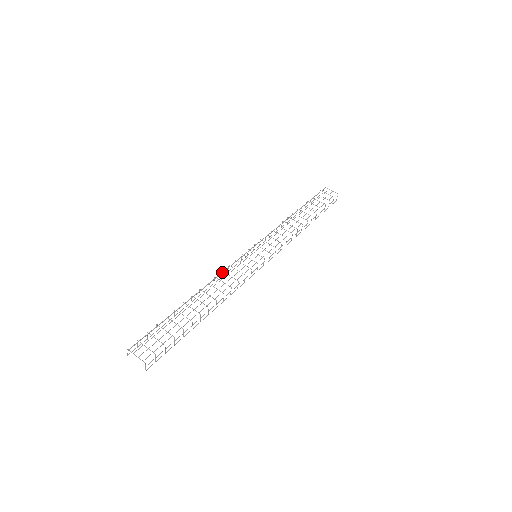
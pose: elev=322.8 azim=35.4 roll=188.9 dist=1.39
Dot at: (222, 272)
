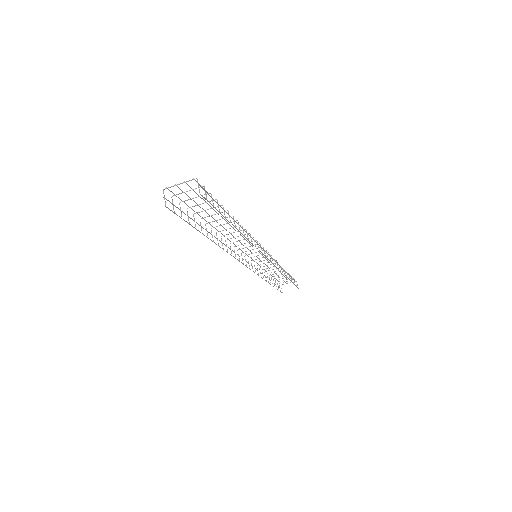
Dot at: occluded
